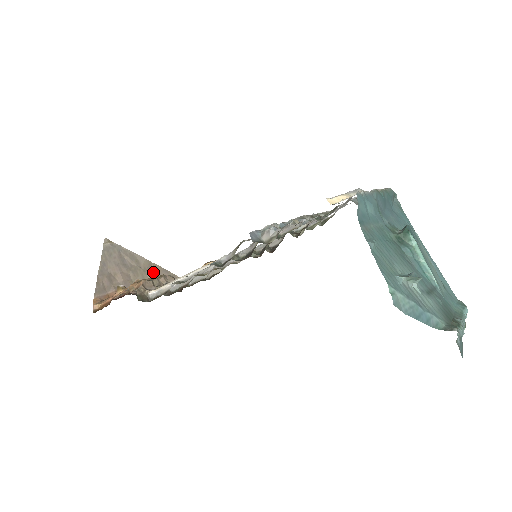
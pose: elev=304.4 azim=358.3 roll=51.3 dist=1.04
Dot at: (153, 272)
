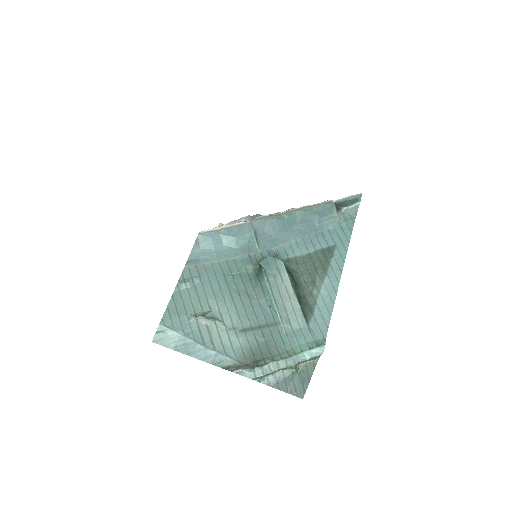
Dot at: occluded
